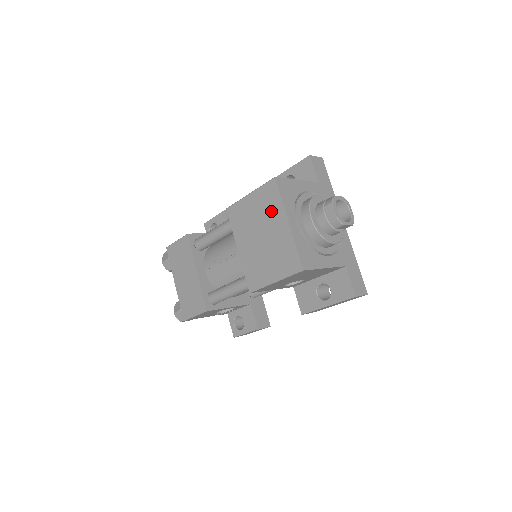
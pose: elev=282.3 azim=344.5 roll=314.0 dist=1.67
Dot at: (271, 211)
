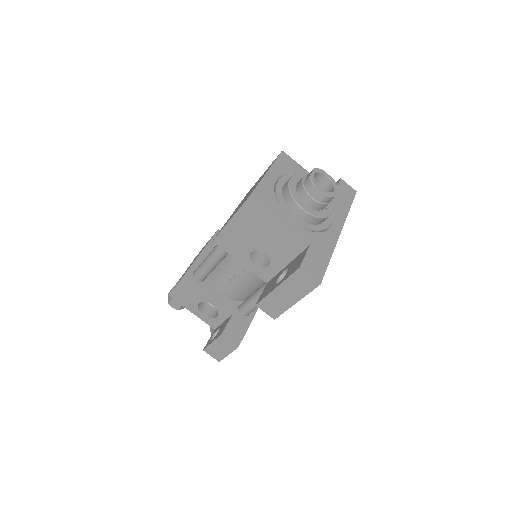
Dot at: occluded
